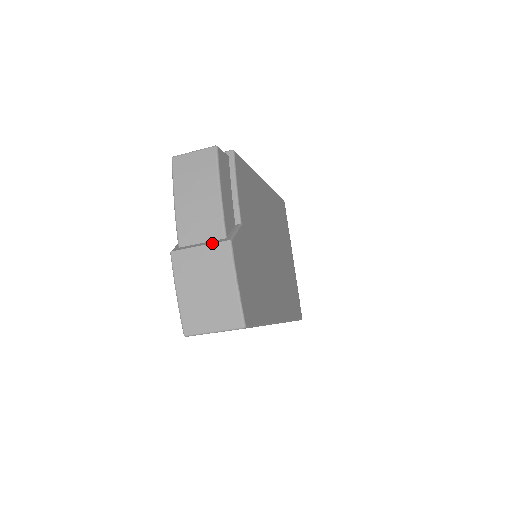
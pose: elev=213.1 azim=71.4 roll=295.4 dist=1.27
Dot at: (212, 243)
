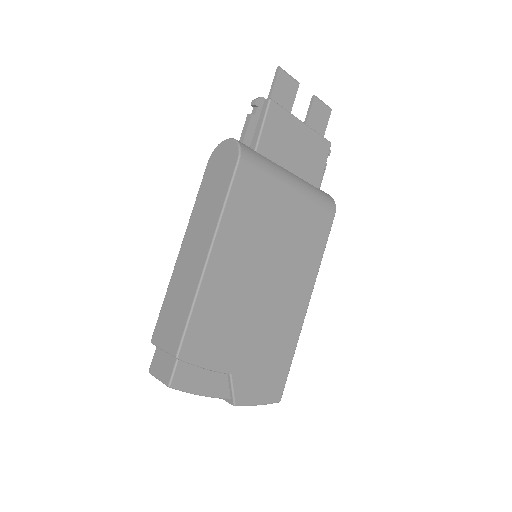
Dot at: occluded
